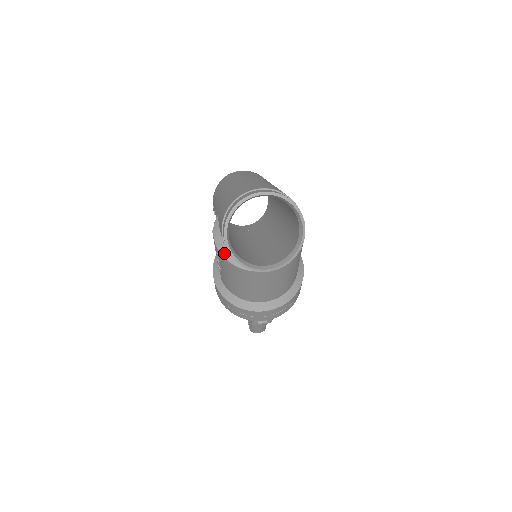
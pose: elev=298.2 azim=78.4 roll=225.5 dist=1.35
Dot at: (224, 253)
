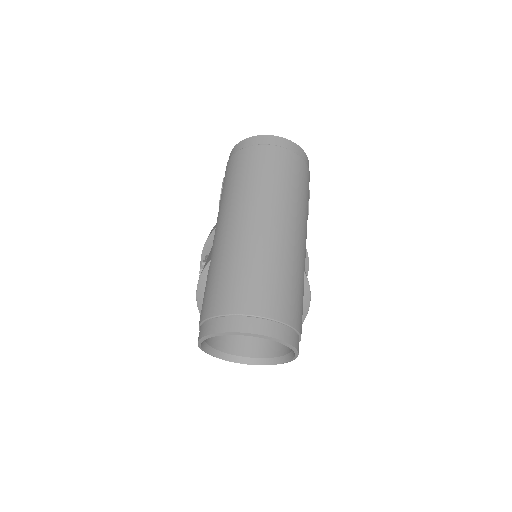
Dot at: occluded
